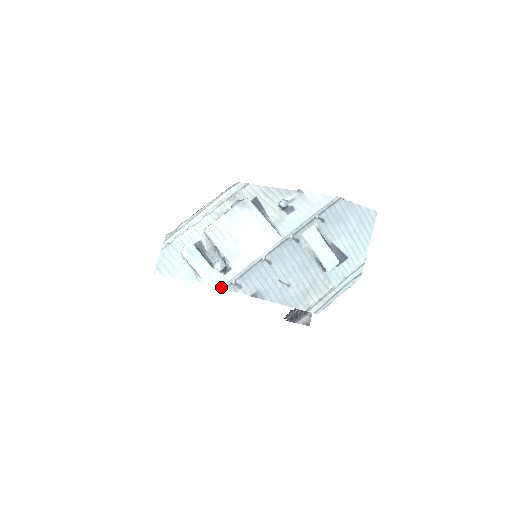
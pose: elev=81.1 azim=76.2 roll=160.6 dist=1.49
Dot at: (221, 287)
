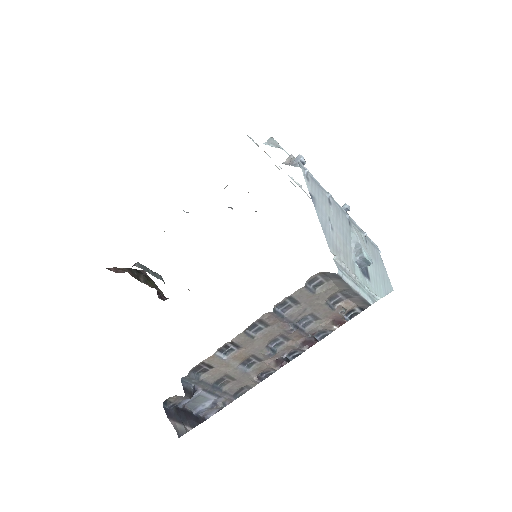
Dot at: (298, 160)
